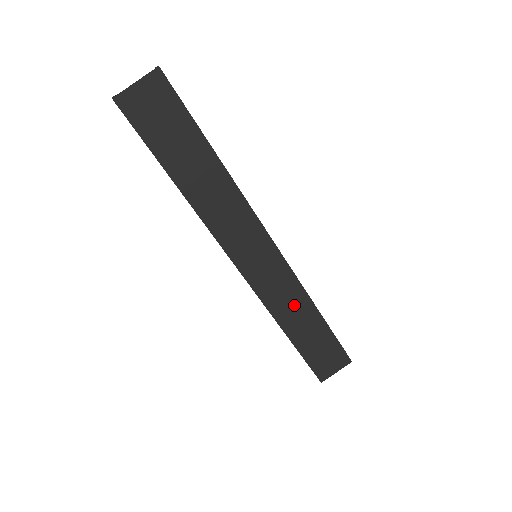
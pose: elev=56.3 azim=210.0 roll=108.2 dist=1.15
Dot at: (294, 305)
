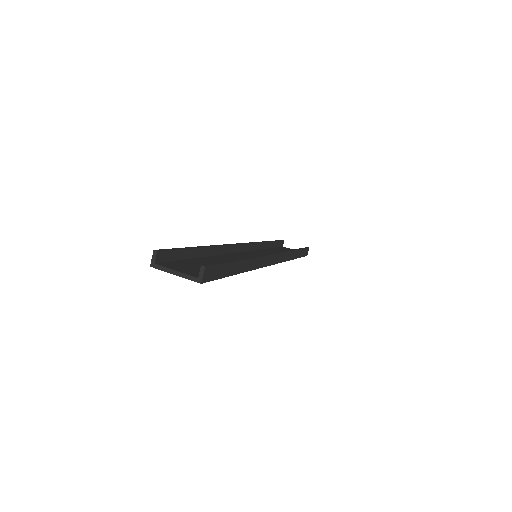
Dot at: occluded
